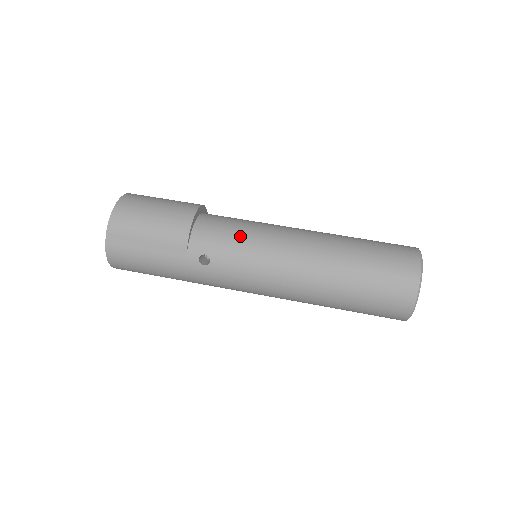
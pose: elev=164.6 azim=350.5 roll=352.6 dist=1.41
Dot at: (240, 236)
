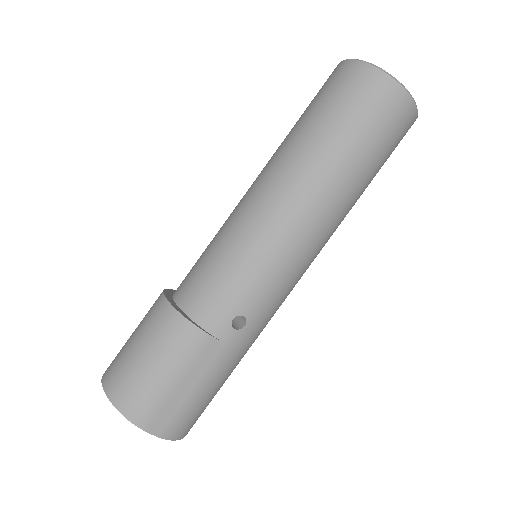
Dot at: (231, 265)
